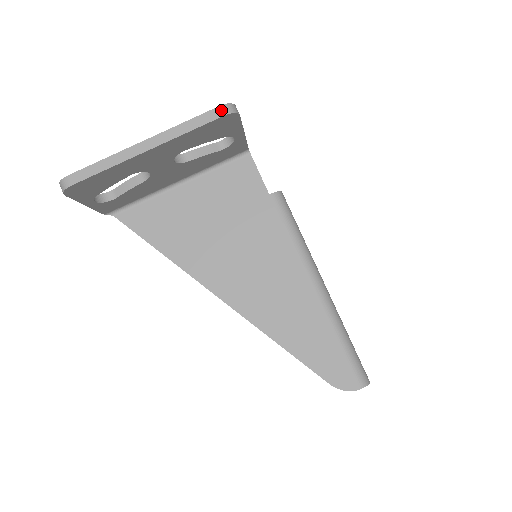
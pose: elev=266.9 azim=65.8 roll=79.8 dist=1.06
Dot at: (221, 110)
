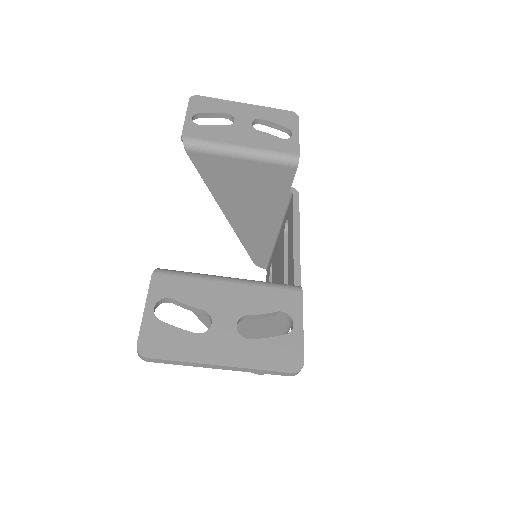
Dot at: (290, 374)
